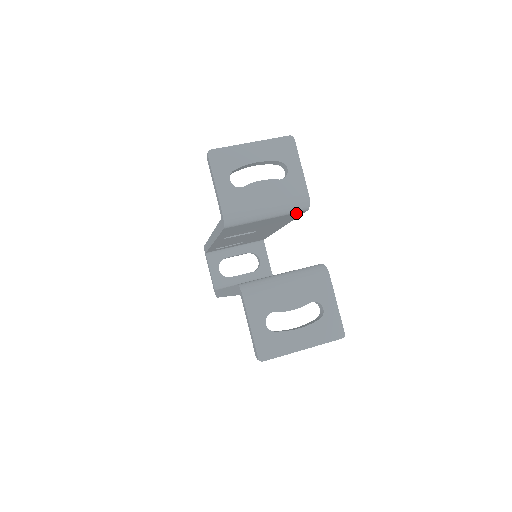
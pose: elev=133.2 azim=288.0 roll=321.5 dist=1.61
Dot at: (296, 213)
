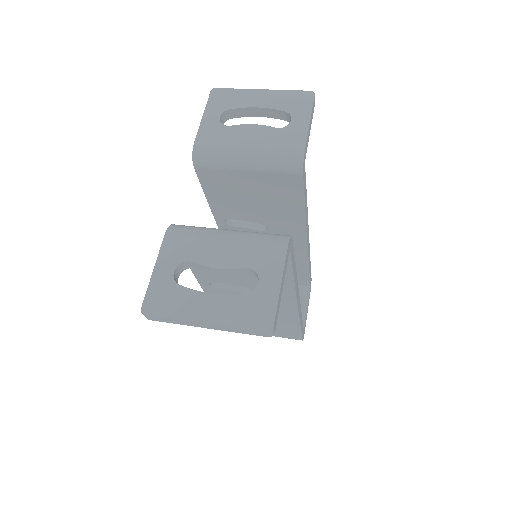
Dot at: (289, 178)
